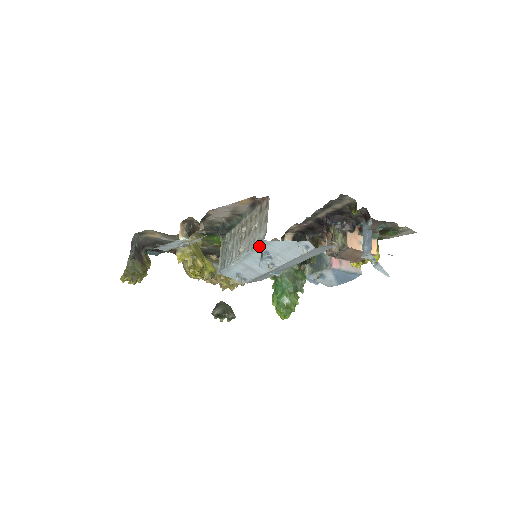
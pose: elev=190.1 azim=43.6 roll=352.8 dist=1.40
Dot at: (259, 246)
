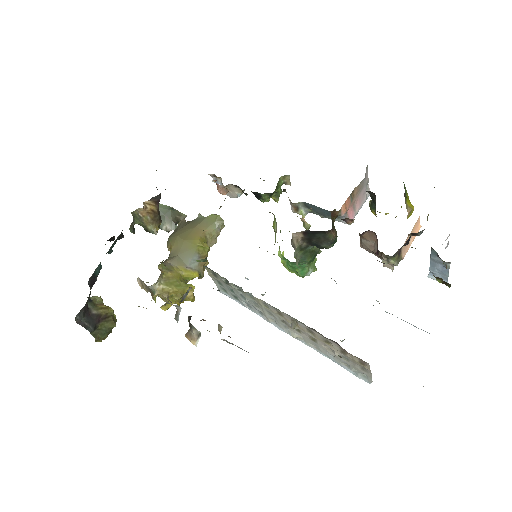
Dot at: occluded
